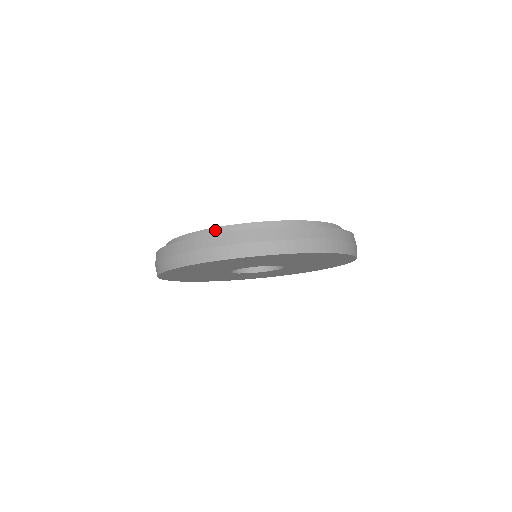
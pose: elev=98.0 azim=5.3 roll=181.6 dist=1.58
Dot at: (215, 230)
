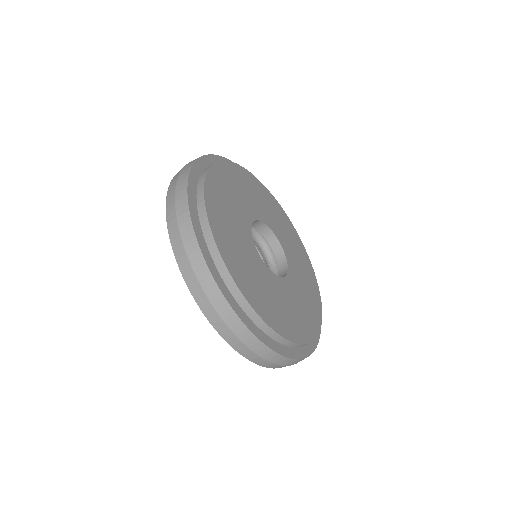
Dot at: (272, 332)
